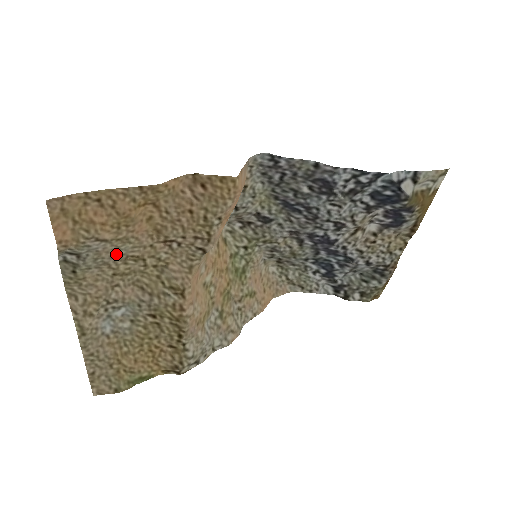
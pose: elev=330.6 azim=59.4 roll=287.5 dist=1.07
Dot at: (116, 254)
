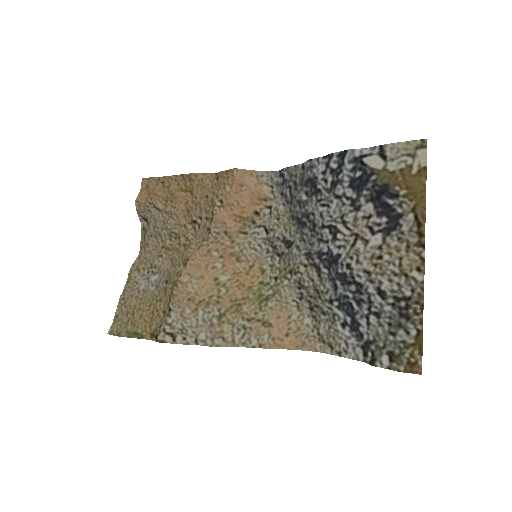
Dot at: (165, 227)
